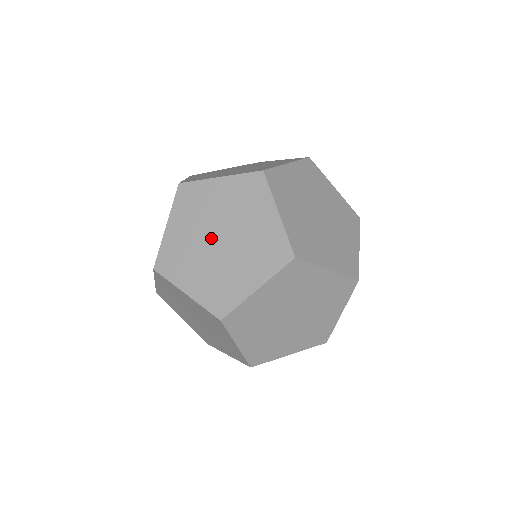
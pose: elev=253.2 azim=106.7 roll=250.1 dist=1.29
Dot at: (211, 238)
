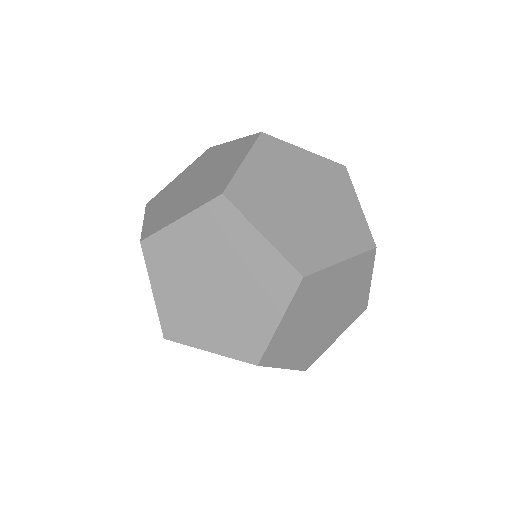
Dot at: (187, 189)
